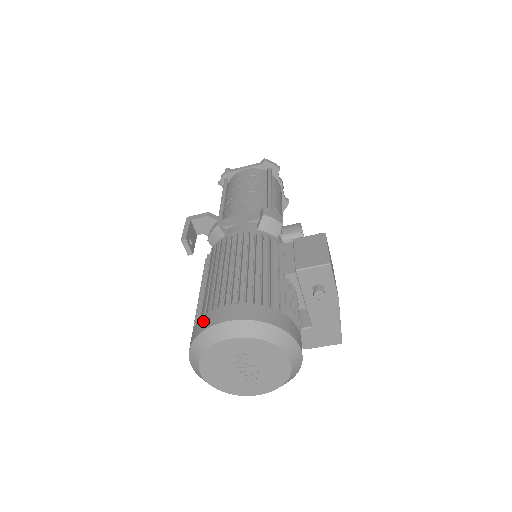
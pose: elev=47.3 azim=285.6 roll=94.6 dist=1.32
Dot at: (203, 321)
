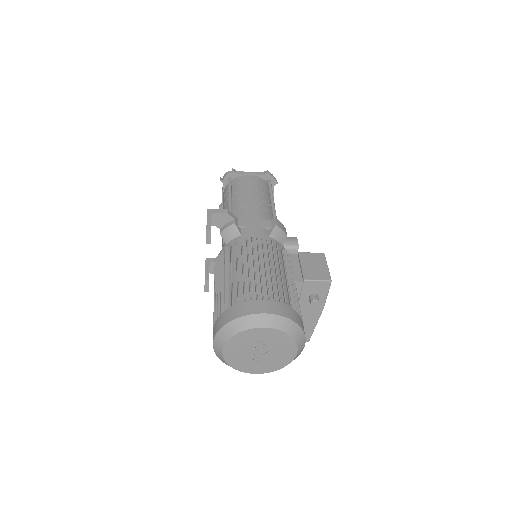
Dot at: (239, 308)
